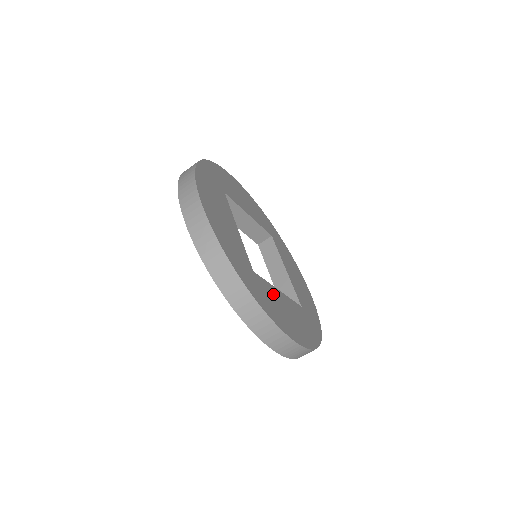
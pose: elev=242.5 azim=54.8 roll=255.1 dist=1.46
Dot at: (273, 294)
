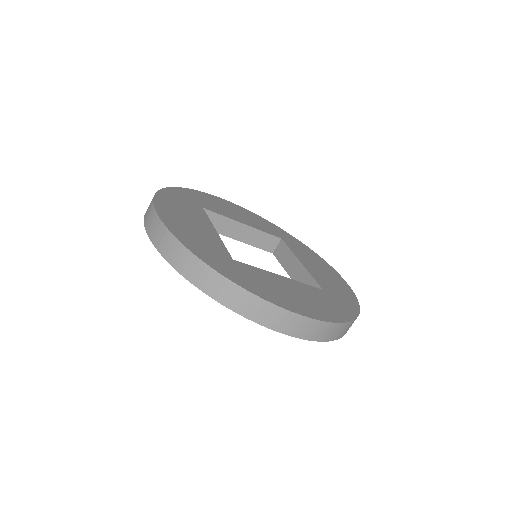
Dot at: (266, 277)
